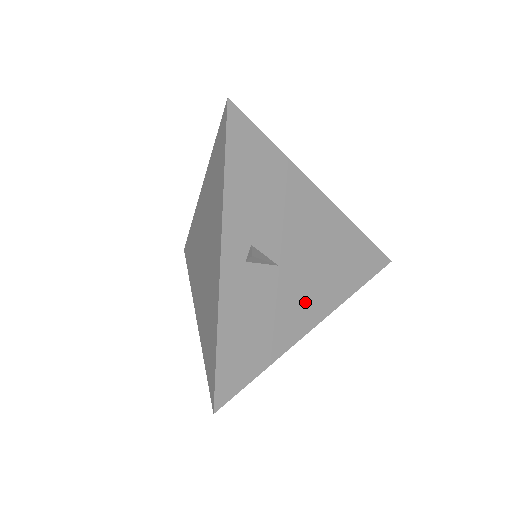
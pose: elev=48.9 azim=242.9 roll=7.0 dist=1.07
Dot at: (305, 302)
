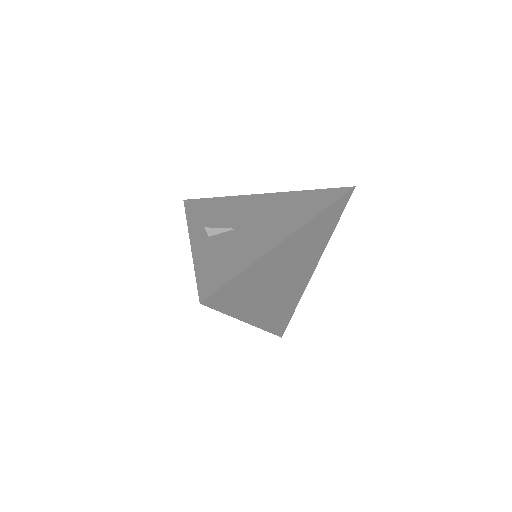
Dot at: (269, 233)
